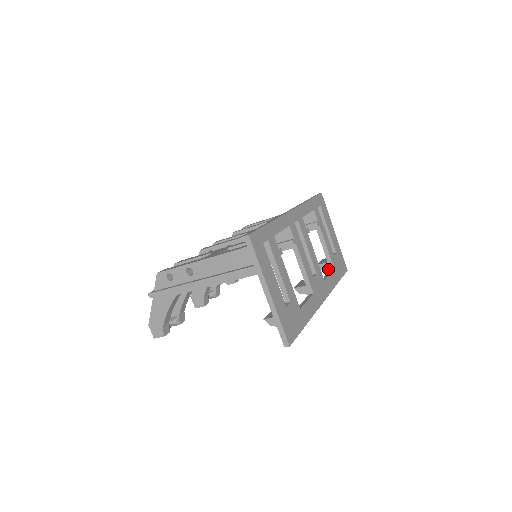
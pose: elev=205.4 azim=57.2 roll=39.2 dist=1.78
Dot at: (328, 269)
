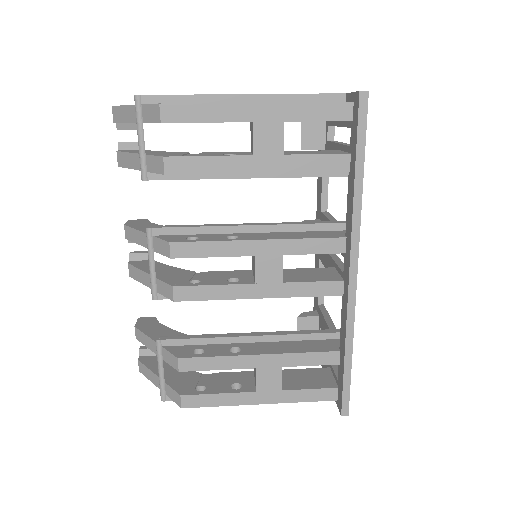
Dot at: occluded
